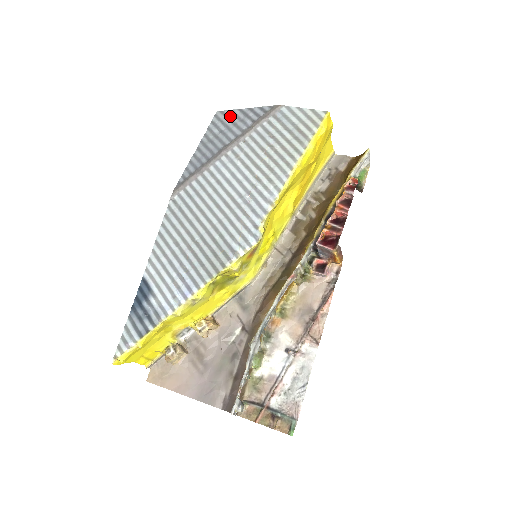
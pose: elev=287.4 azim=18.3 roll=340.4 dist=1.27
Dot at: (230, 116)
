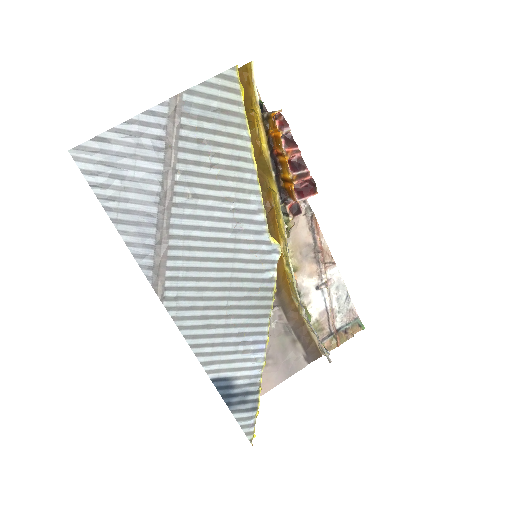
Dot at: (108, 148)
